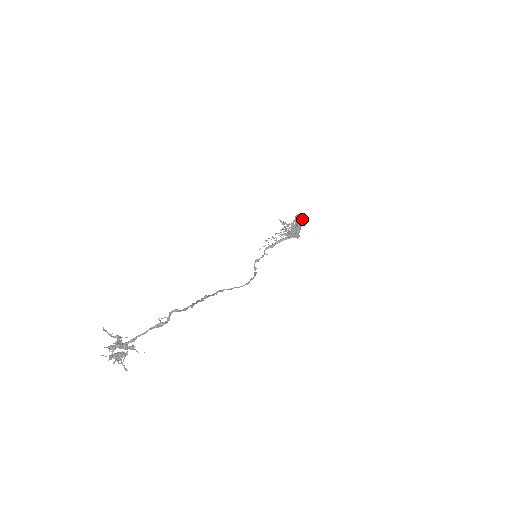
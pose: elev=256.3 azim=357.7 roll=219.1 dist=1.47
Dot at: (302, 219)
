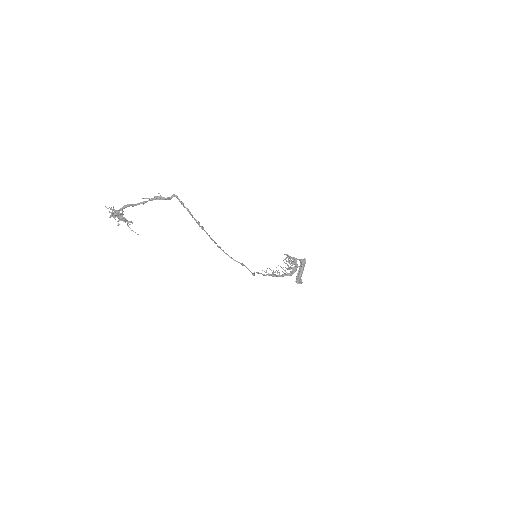
Dot at: (305, 261)
